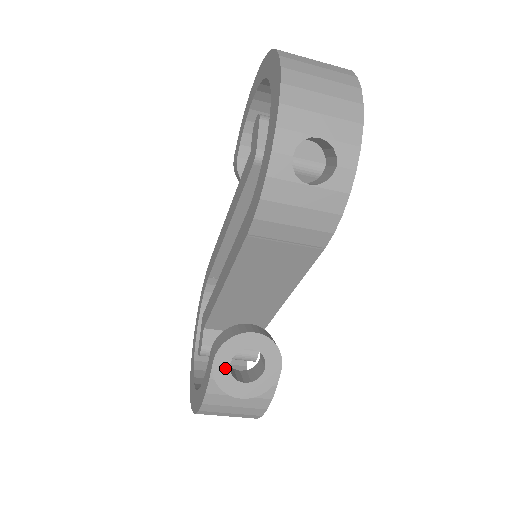
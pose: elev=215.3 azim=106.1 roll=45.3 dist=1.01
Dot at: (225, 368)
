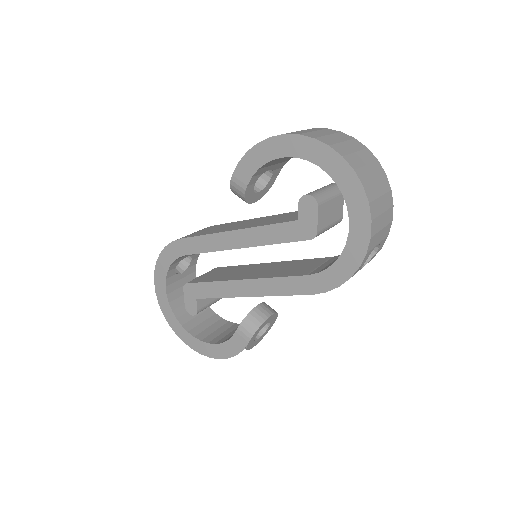
Dot at: (253, 341)
